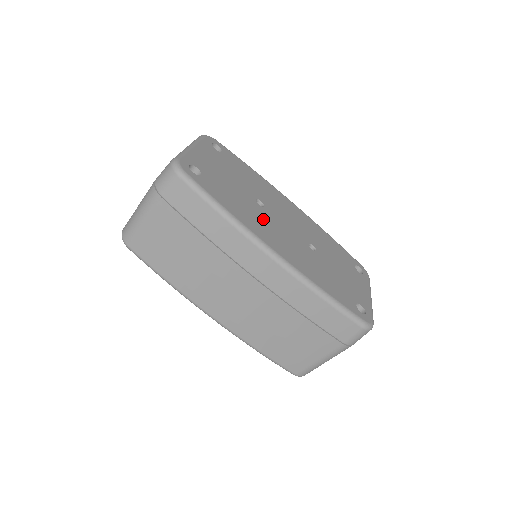
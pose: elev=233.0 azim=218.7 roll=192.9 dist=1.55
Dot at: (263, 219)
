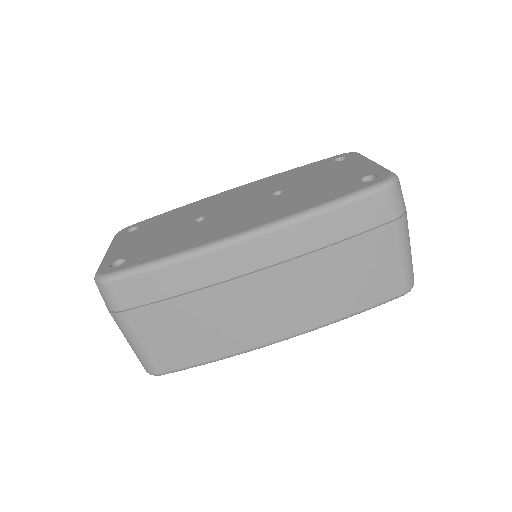
Dot at: (210, 226)
